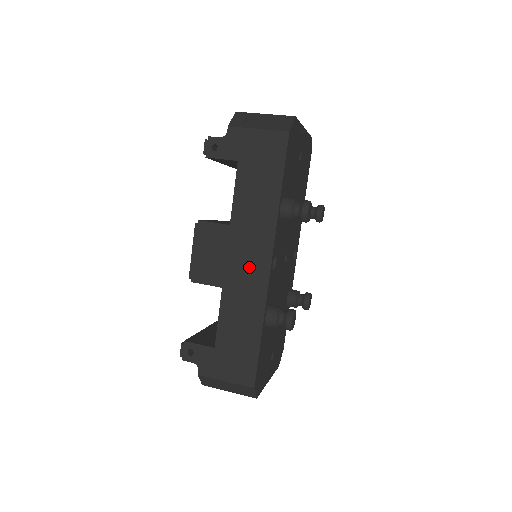
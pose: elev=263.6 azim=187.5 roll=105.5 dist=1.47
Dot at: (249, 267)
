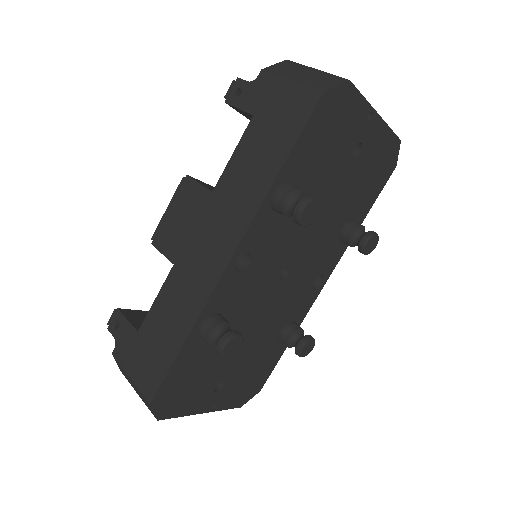
Dot at: (208, 252)
